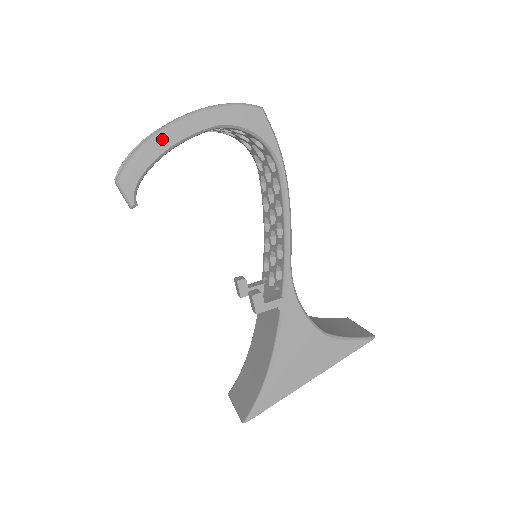
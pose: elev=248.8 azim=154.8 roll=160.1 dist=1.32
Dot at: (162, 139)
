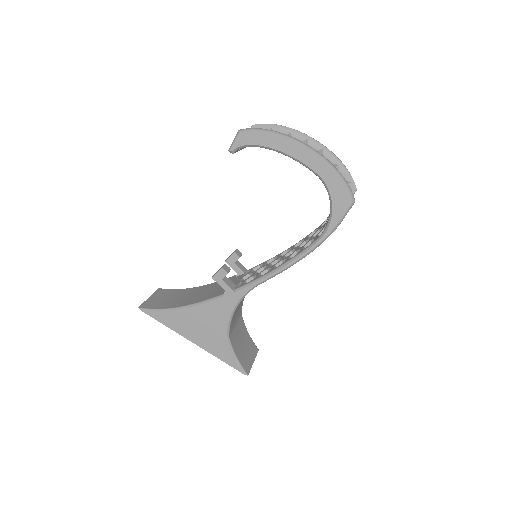
Dot at: (286, 144)
